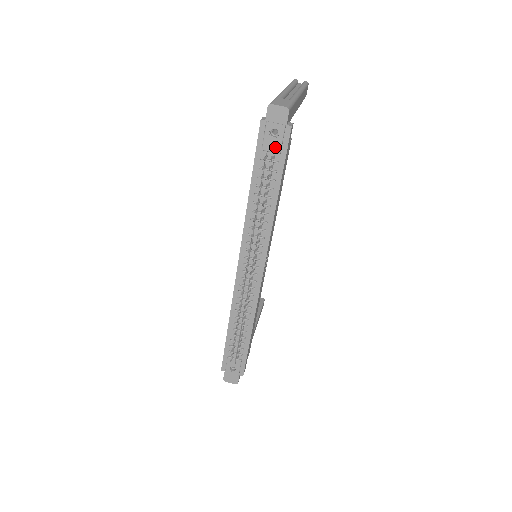
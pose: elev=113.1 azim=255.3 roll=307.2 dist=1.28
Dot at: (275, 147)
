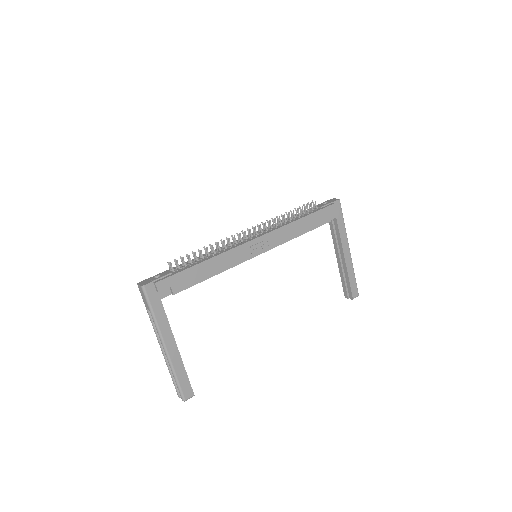
Dot at: (321, 206)
